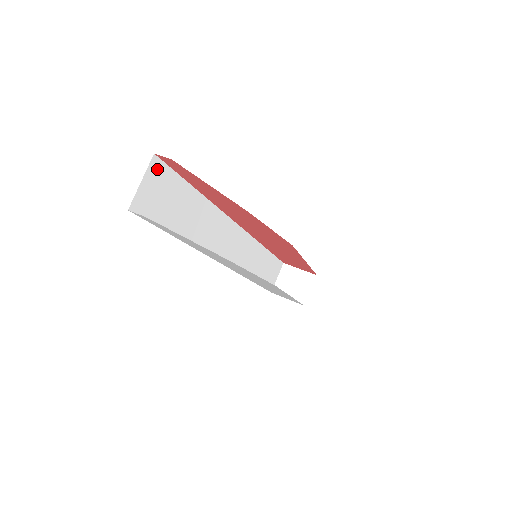
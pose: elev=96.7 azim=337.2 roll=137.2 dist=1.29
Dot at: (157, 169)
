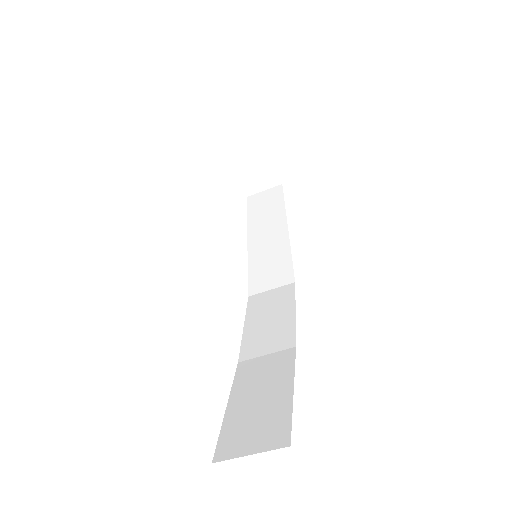
Dot at: occluded
